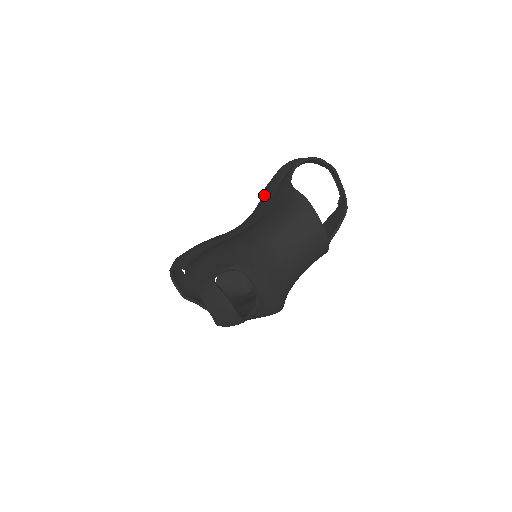
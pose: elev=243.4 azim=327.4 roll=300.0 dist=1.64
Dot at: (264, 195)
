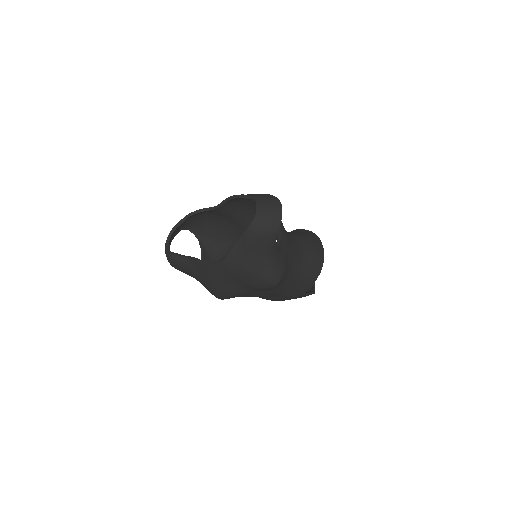
Dot at: occluded
